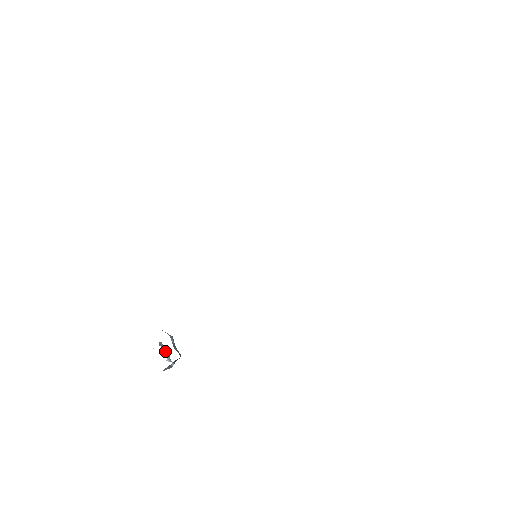
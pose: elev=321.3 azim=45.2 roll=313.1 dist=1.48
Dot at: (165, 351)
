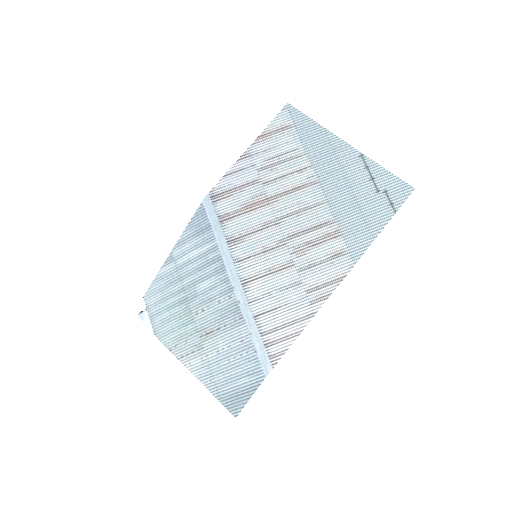
Dot at: occluded
